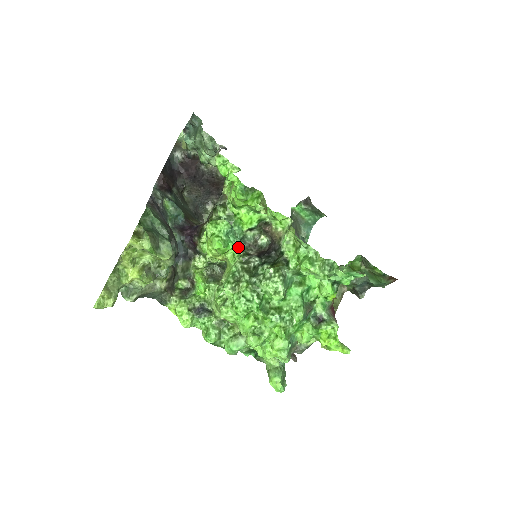
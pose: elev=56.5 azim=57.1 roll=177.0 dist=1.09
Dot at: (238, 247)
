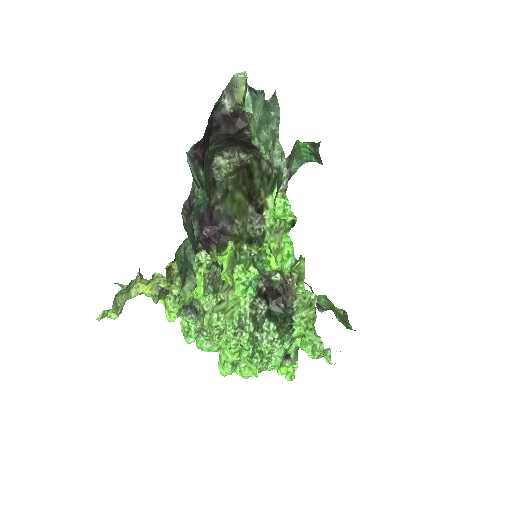
Dot at: (255, 291)
